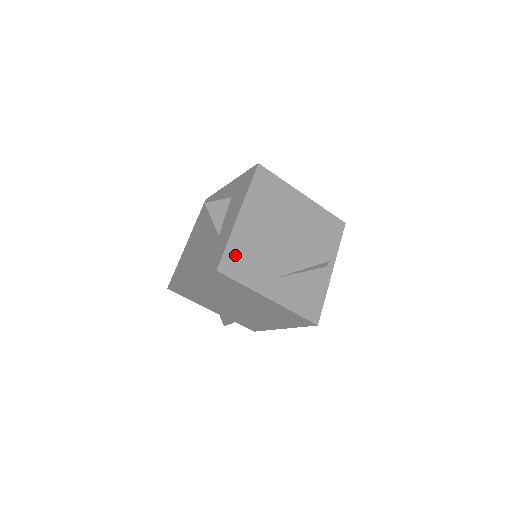
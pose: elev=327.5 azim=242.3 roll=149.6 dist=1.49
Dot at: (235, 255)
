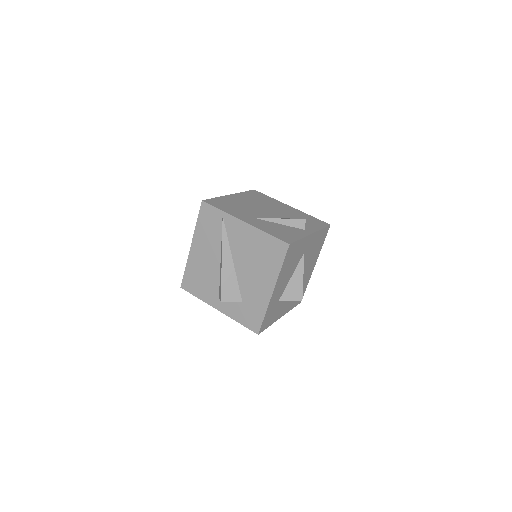
Dot at: (220, 202)
